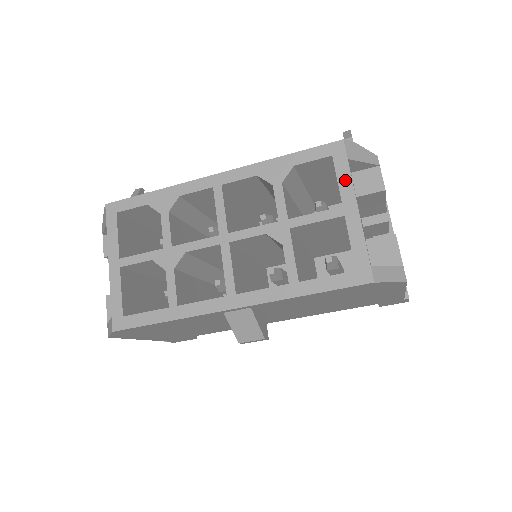
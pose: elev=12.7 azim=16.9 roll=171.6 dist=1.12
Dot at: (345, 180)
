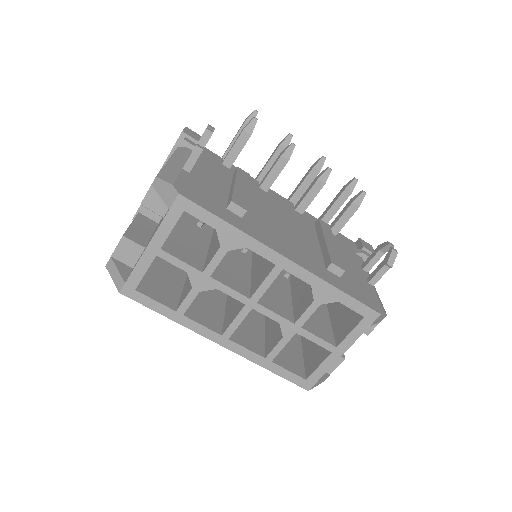
Dot at: (354, 336)
